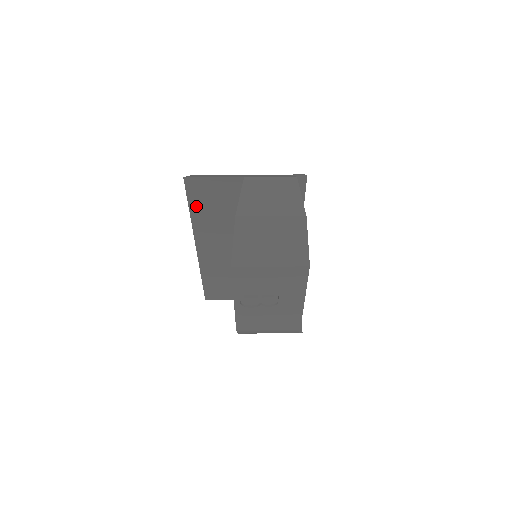
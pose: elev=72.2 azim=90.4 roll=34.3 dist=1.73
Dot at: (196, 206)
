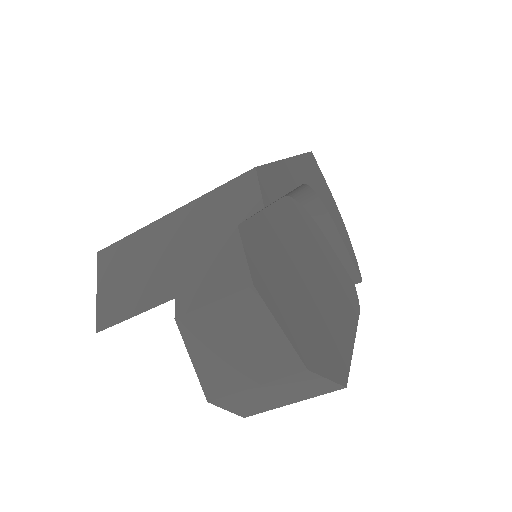
Dot at: occluded
